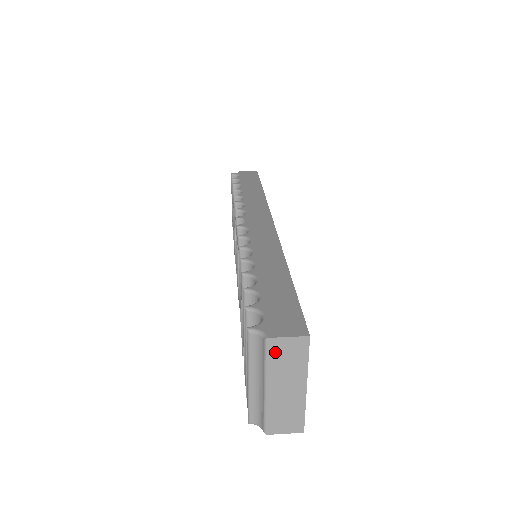
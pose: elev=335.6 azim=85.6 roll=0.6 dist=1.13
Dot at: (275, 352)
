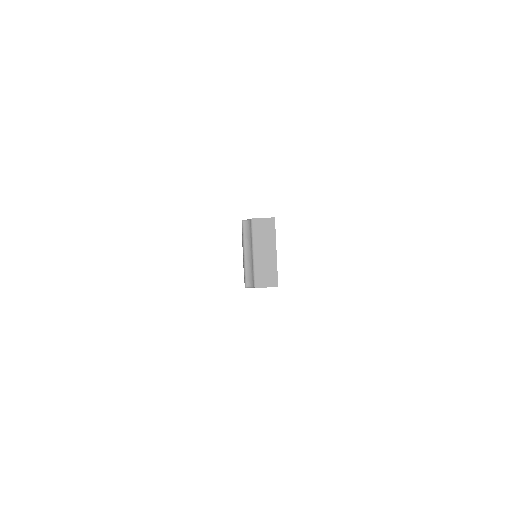
Dot at: (257, 228)
